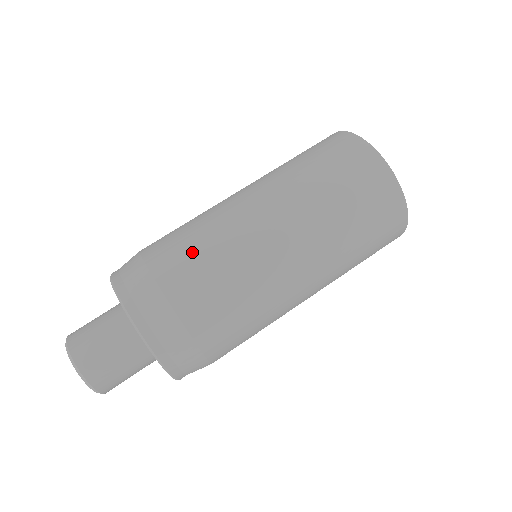
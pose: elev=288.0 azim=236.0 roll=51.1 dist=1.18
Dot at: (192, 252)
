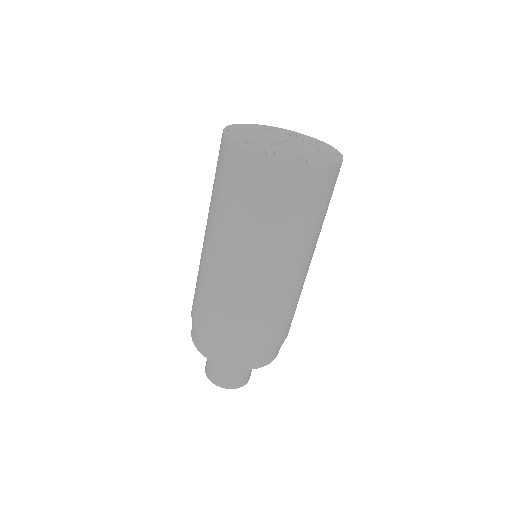
Dot at: (199, 299)
